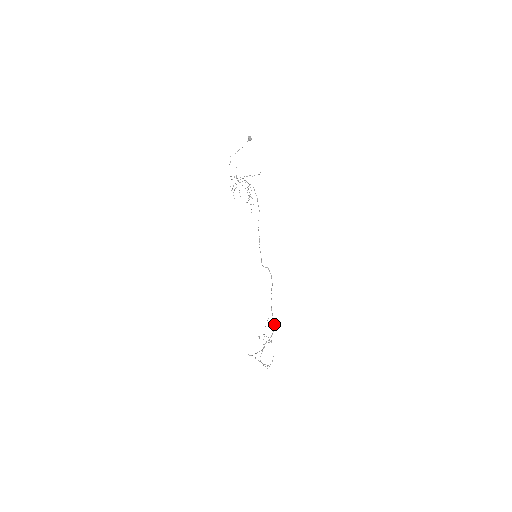
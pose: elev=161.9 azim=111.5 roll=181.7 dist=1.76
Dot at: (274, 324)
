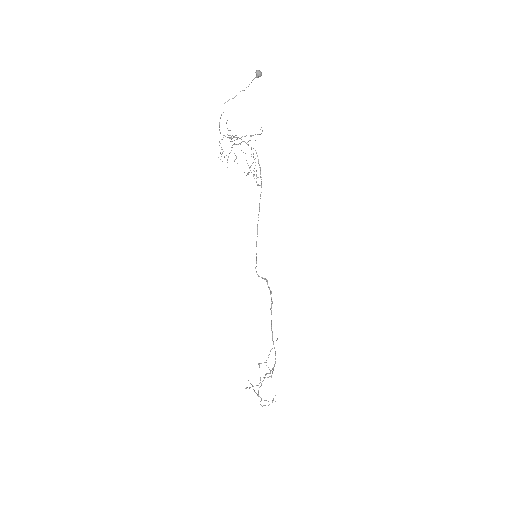
Dot at: (275, 355)
